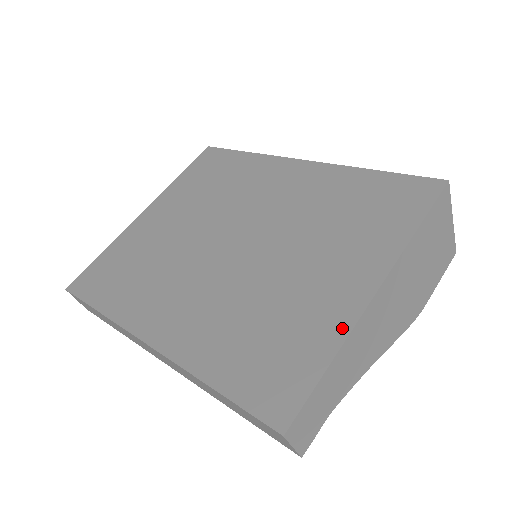
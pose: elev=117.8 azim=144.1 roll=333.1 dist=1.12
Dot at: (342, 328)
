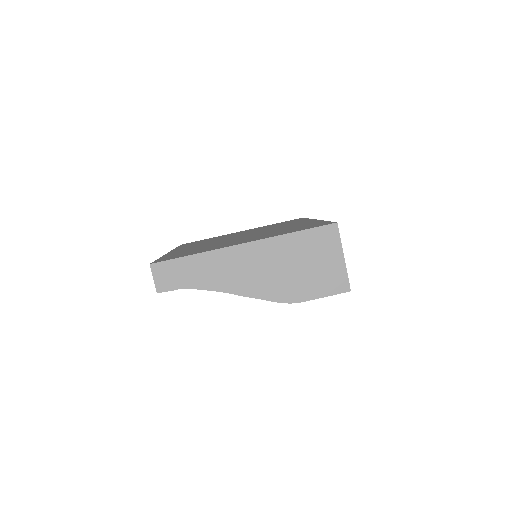
Dot at: (214, 249)
